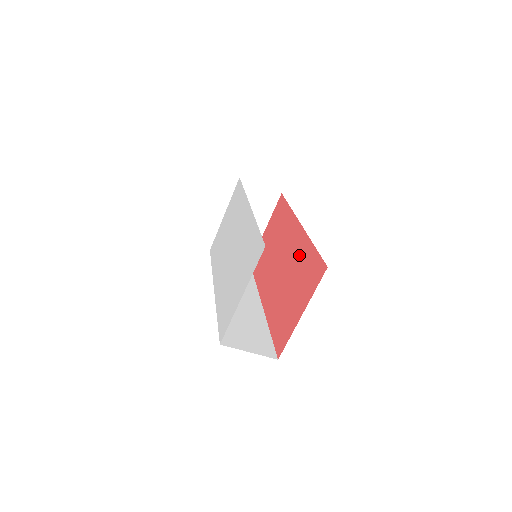
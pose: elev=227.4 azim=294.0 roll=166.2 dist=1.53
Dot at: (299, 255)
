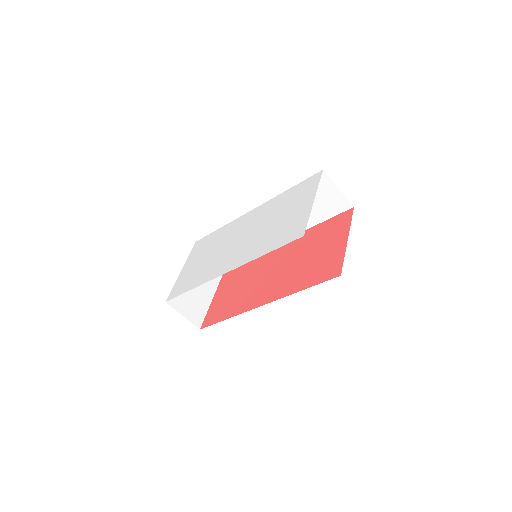
Dot at: (303, 242)
